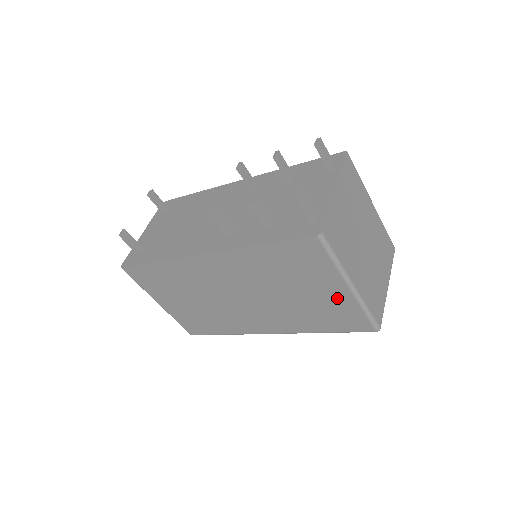
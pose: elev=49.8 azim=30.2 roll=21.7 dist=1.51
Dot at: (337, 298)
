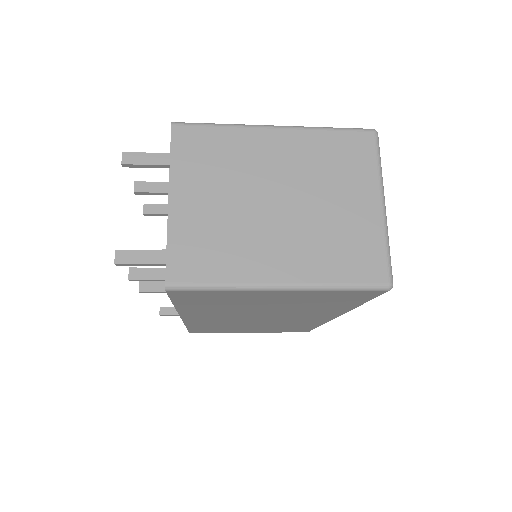
Dot at: (295, 296)
